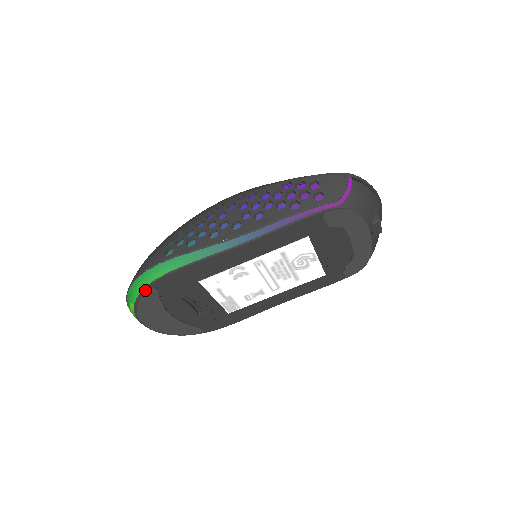
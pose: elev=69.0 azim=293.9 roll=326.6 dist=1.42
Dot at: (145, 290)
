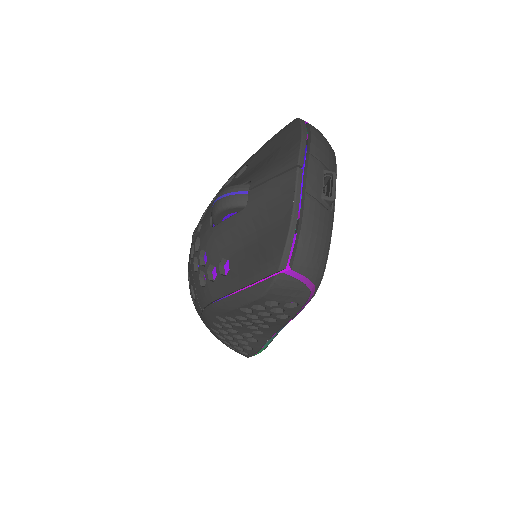
Dot at: occluded
